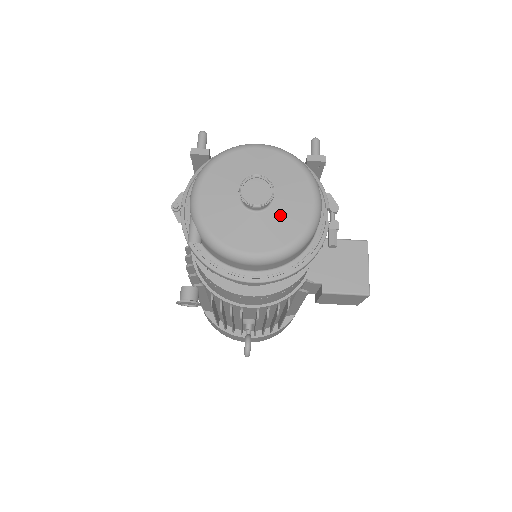
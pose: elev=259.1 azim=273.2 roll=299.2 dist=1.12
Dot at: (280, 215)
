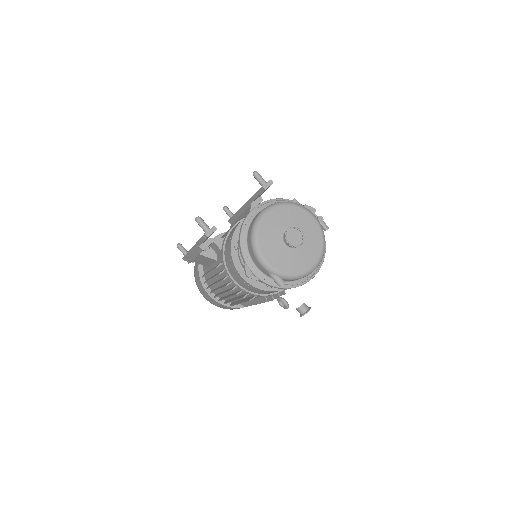
Dot at: (308, 238)
